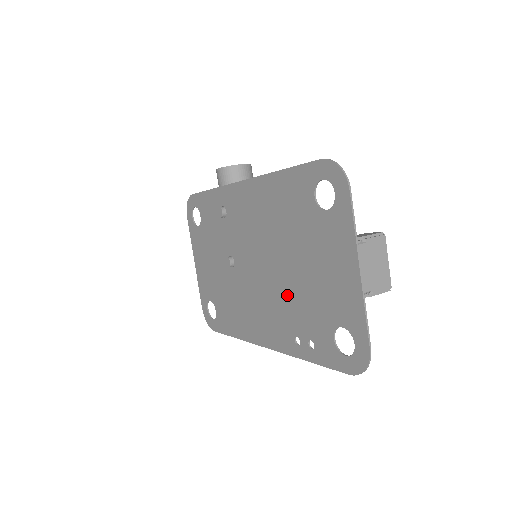
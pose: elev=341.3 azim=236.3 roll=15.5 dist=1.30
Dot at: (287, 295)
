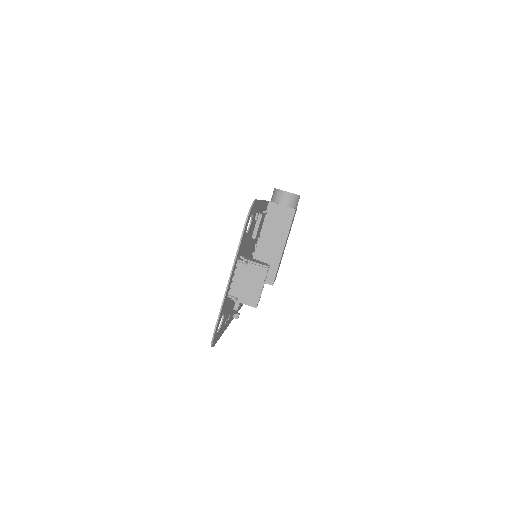
Dot at: occluded
